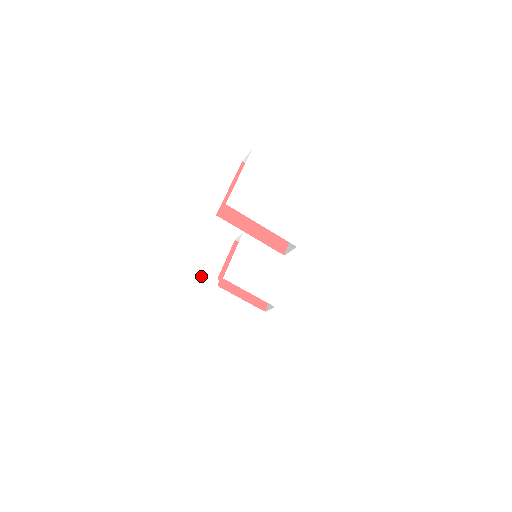
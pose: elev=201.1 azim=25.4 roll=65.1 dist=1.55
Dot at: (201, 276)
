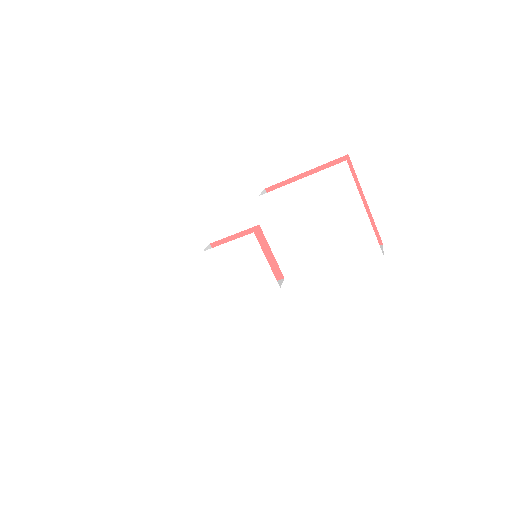
Dot at: (185, 236)
